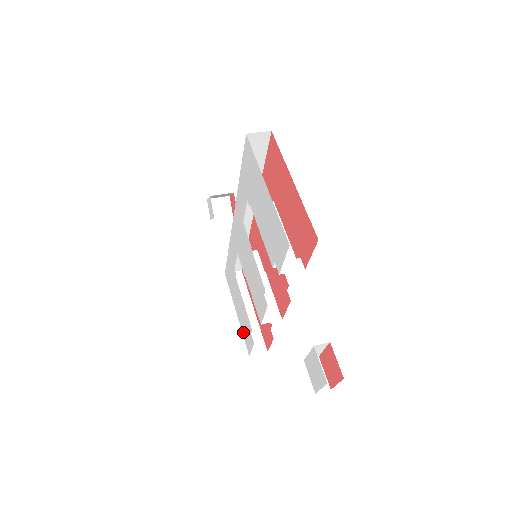
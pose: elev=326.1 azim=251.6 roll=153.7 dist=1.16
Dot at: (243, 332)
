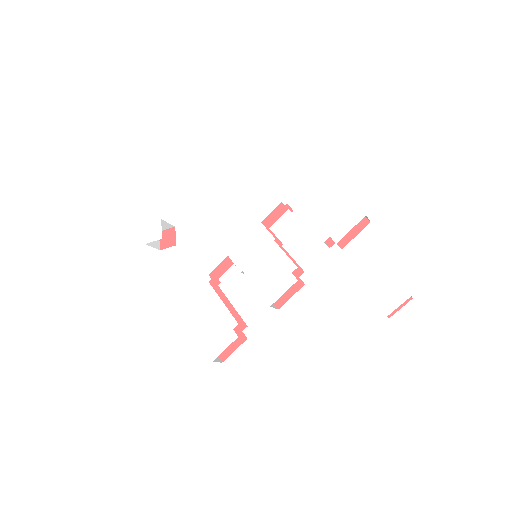
Dot at: (204, 339)
